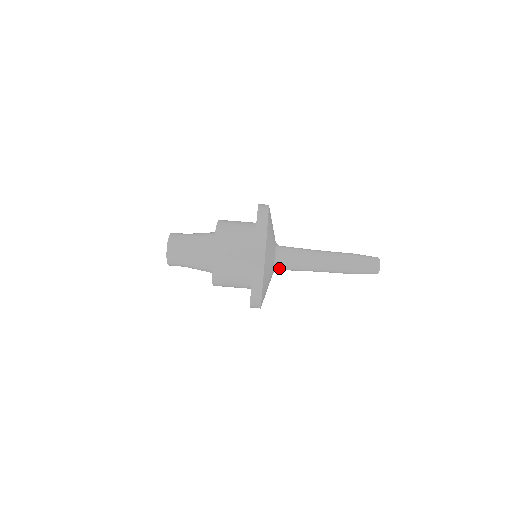
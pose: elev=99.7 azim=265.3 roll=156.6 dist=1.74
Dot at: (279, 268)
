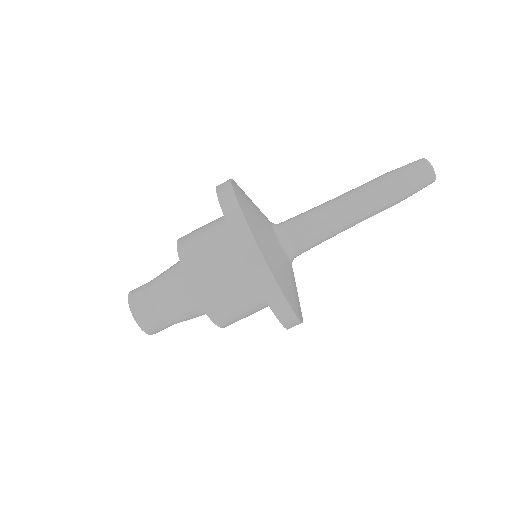
Dot at: (296, 256)
